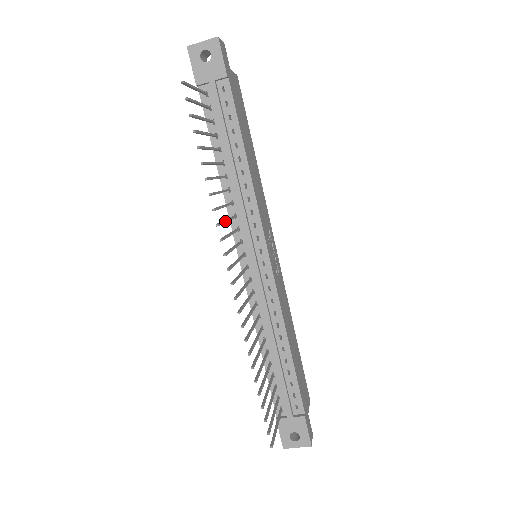
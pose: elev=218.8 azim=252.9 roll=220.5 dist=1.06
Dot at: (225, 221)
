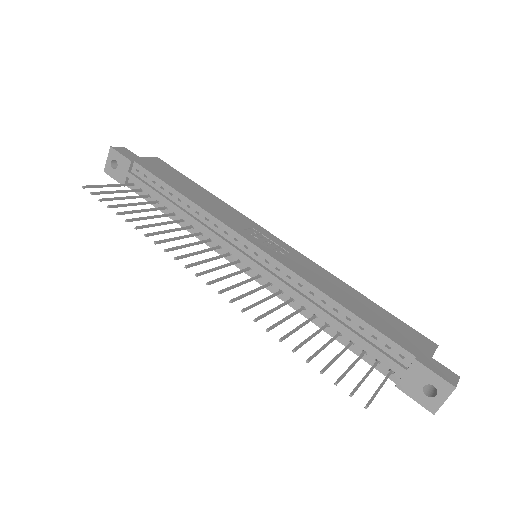
Dot at: (182, 246)
